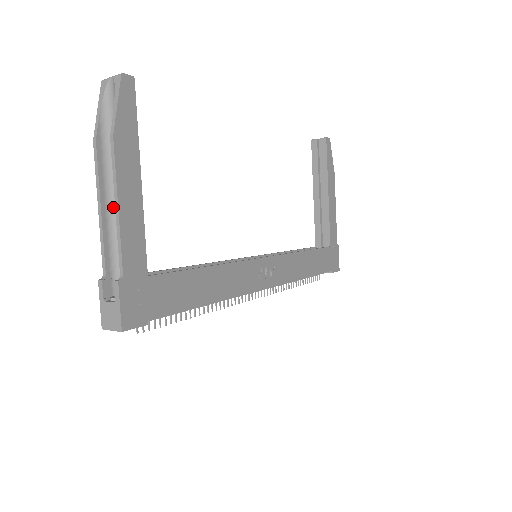
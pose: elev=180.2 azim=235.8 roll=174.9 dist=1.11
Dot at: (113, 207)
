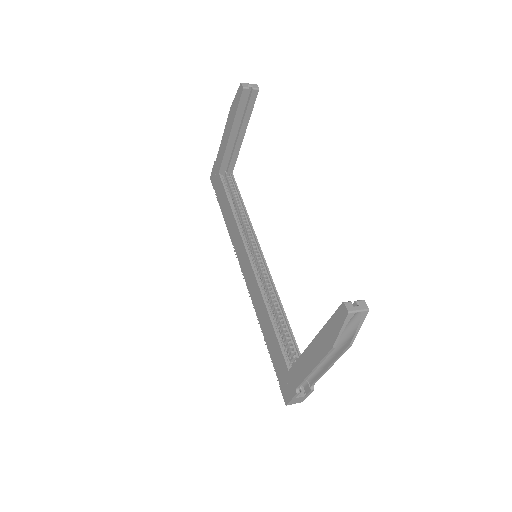
Dot at: occluded
